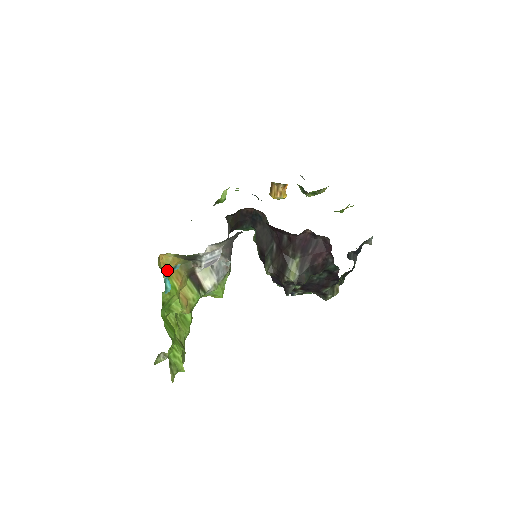
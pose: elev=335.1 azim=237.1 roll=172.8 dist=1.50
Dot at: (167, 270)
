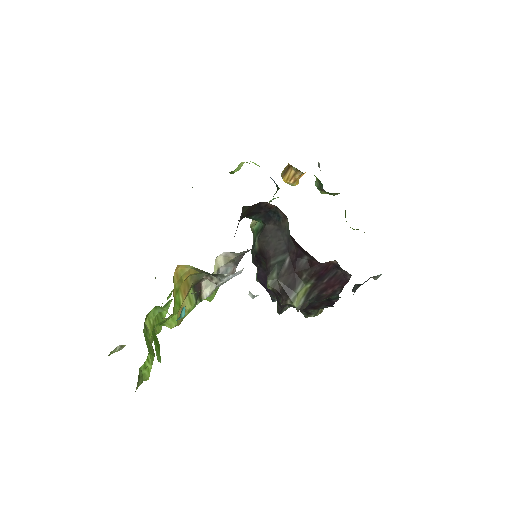
Dot at: (178, 283)
